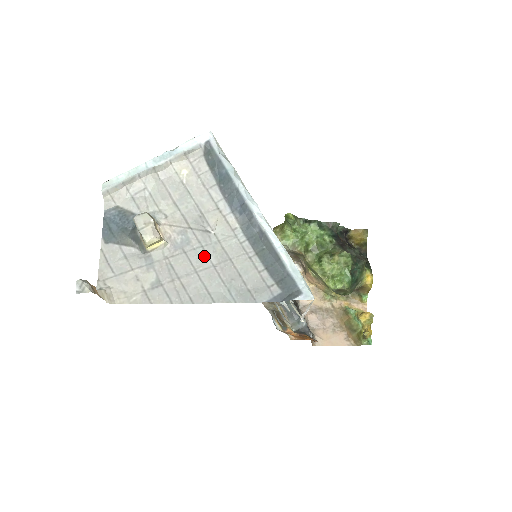
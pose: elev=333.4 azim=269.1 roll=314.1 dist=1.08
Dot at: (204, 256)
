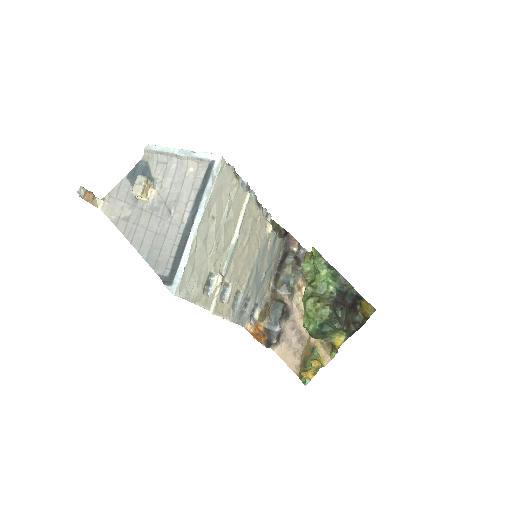
Dot at: (157, 224)
